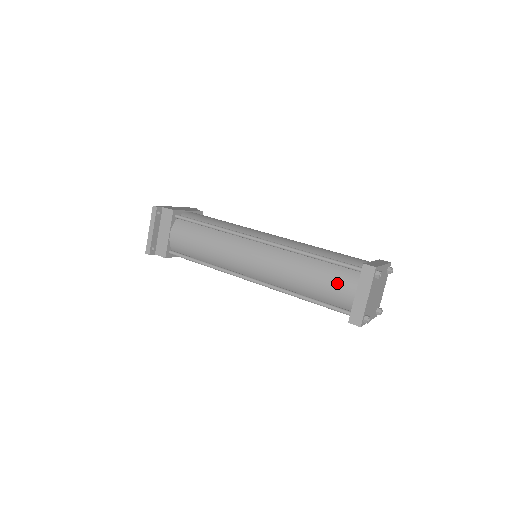
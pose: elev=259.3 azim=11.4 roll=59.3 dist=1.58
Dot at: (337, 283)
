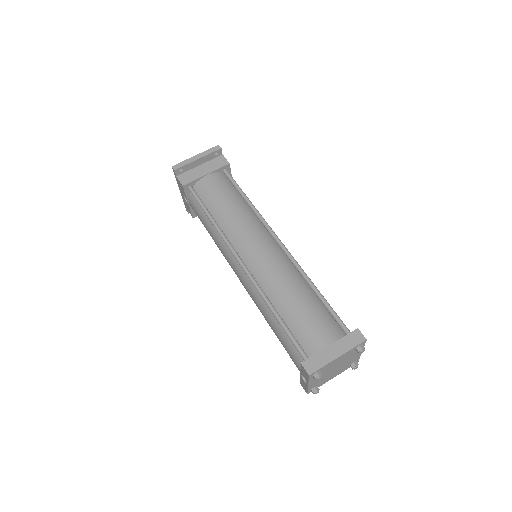
Dot at: (320, 325)
